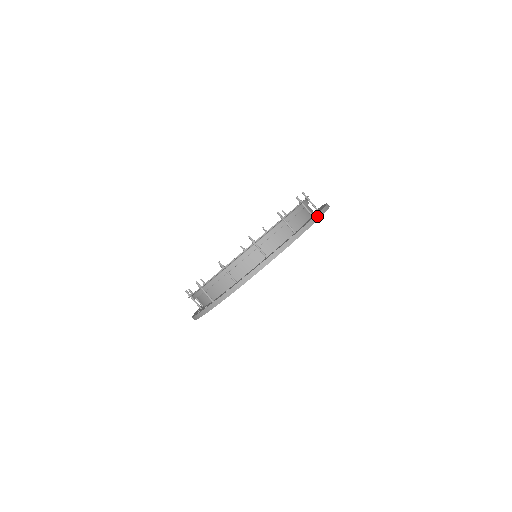
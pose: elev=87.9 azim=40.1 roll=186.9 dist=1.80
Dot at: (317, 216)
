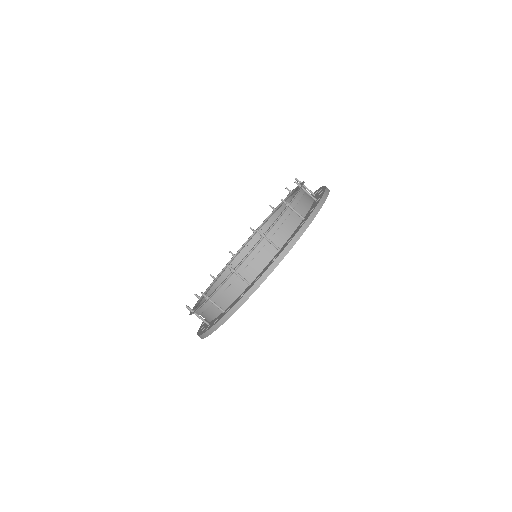
Dot at: occluded
